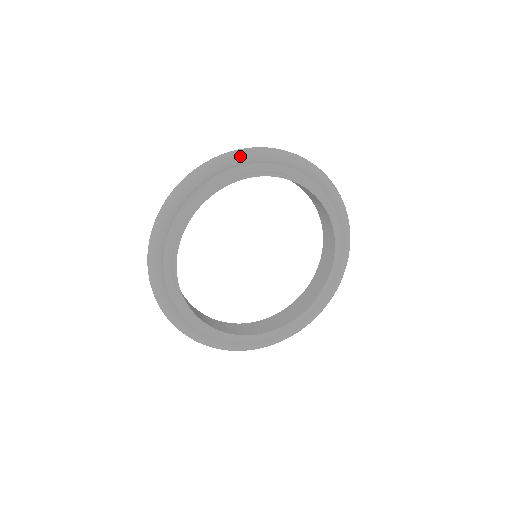
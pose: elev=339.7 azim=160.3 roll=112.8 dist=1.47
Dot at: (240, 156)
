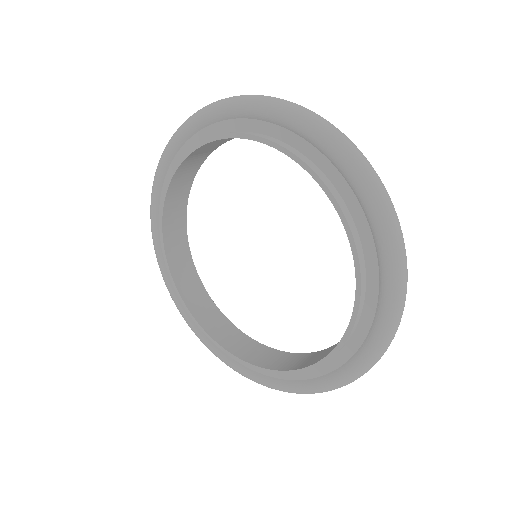
Dot at: (166, 150)
